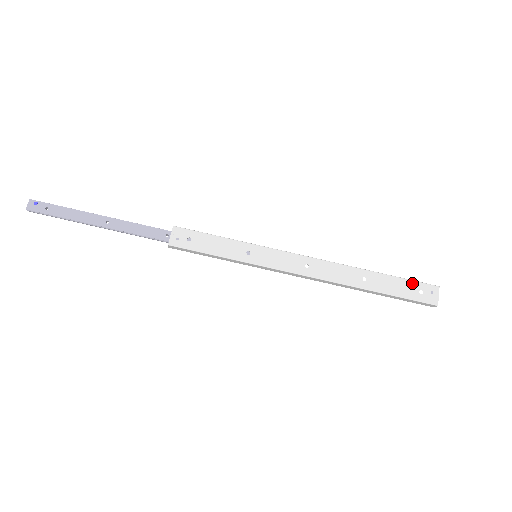
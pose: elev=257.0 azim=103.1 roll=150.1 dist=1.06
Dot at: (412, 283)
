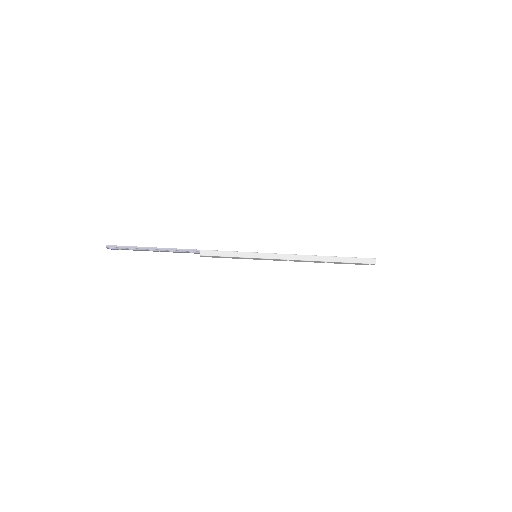
Dot at: occluded
